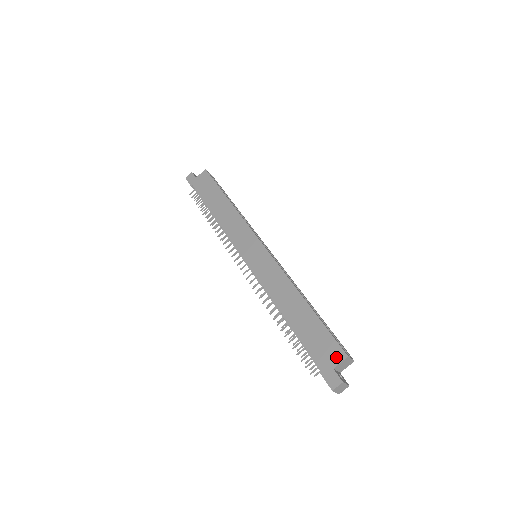
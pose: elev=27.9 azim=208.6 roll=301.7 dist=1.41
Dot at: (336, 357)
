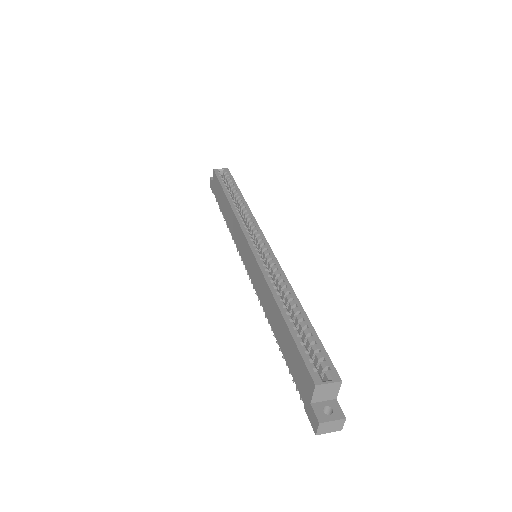
Dot at: (308, 387)
